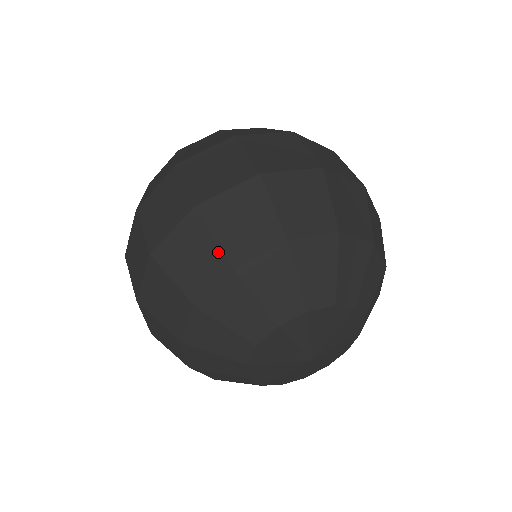
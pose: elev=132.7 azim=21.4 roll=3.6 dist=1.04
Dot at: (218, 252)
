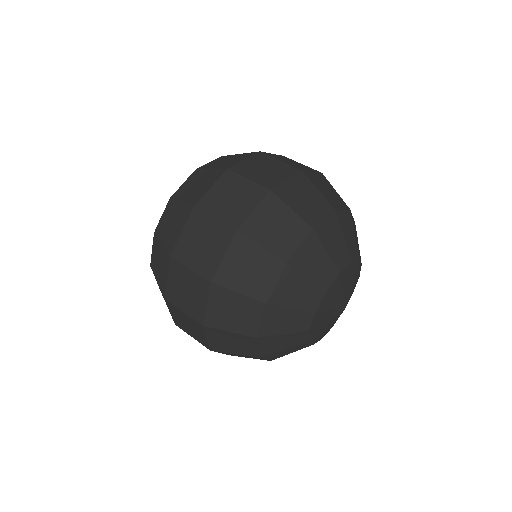
Dot at: (298, 220)
